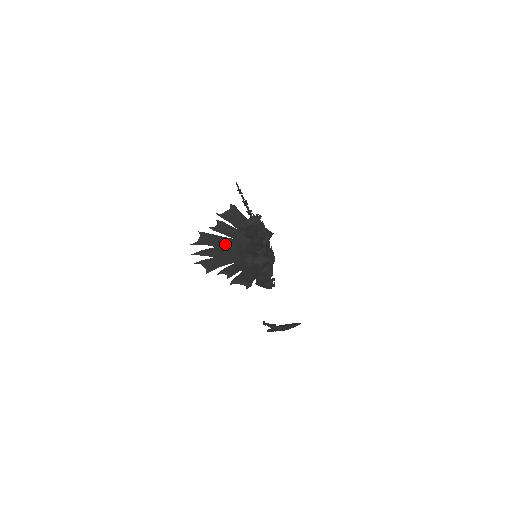
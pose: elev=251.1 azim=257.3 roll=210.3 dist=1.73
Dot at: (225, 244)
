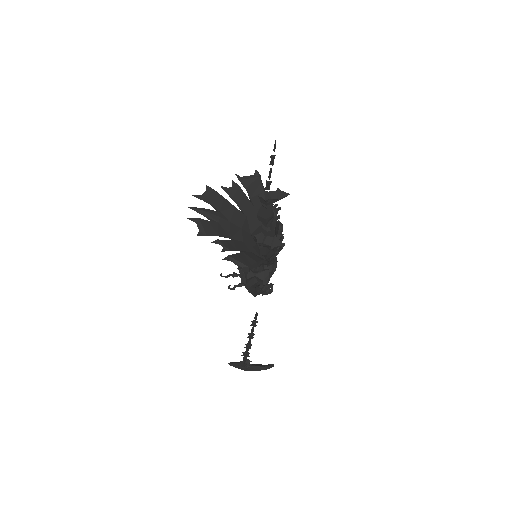
Dot at: (232, 214)
